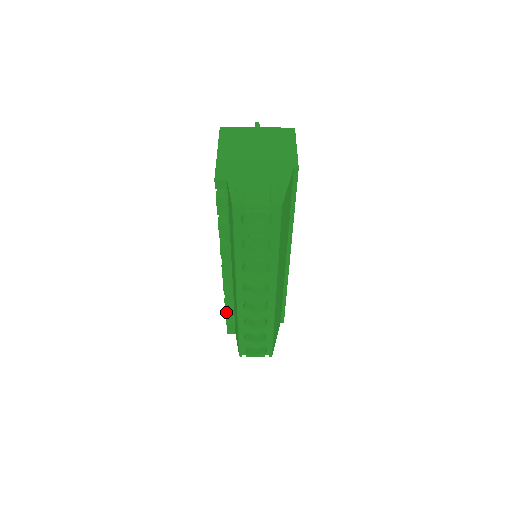
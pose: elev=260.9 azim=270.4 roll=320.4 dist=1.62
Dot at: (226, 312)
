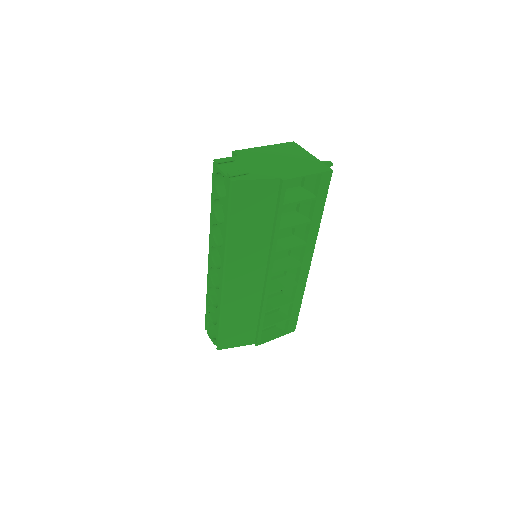
Dot at: occluded
